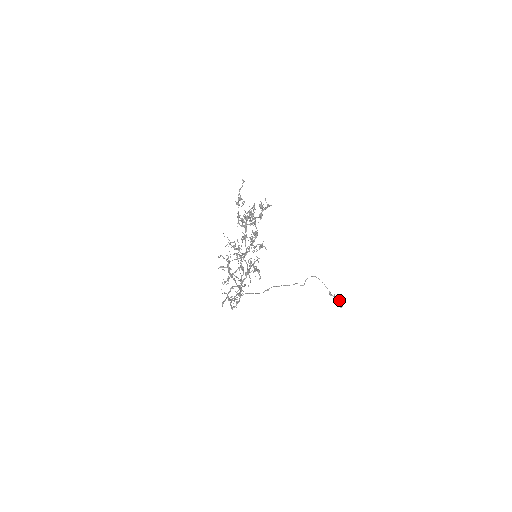
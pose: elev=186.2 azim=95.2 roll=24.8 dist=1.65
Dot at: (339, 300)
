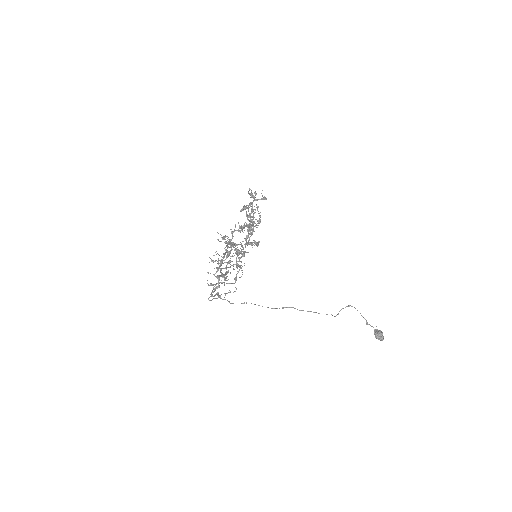
Dot at: (378, 331)
